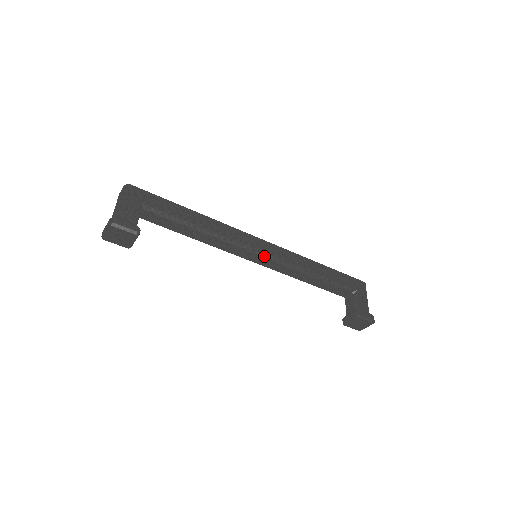
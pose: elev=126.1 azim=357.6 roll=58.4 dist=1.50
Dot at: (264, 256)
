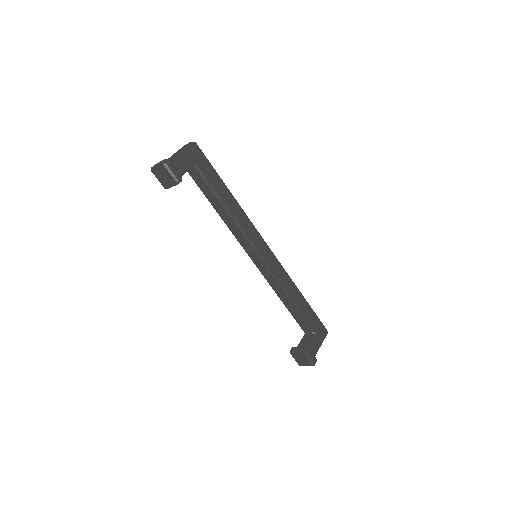
Dot at: (262, 260)
